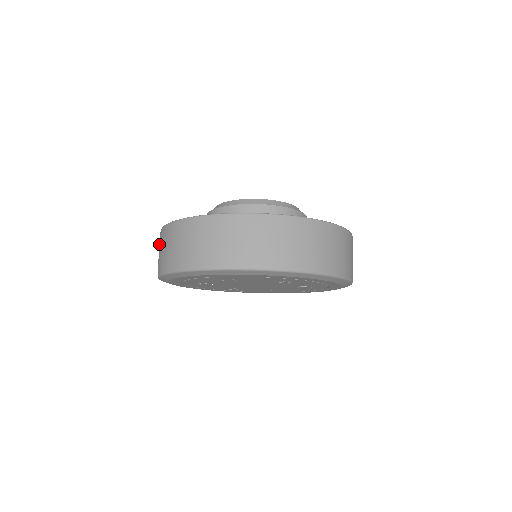
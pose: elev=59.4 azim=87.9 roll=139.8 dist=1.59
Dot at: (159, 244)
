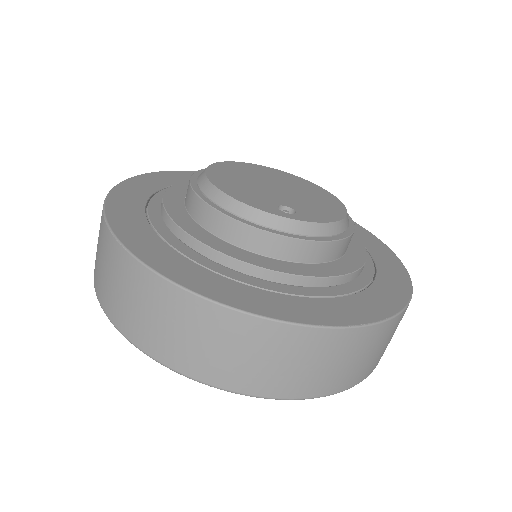
Dot at: (99, 235)
